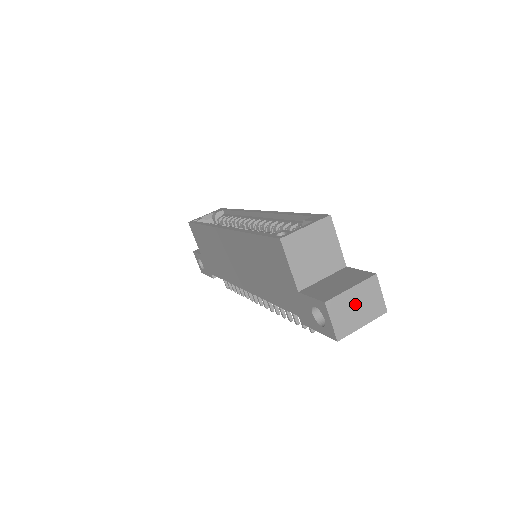
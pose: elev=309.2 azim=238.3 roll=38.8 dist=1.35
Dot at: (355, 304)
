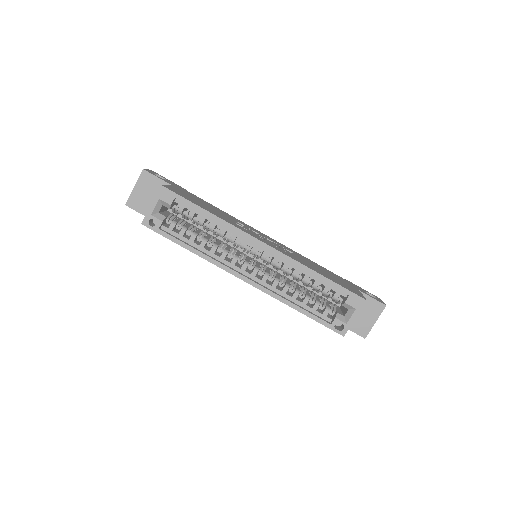
Dot at: occluded
